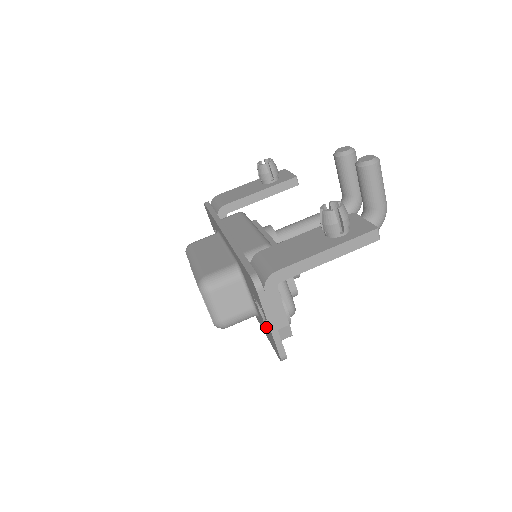
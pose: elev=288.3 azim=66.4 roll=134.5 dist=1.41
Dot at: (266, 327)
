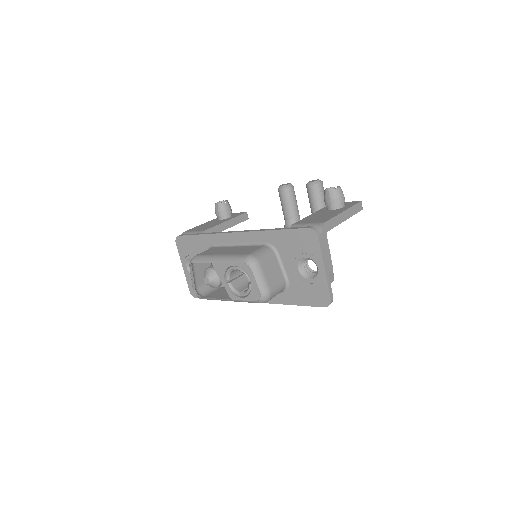
Dot at: (309, 283)
